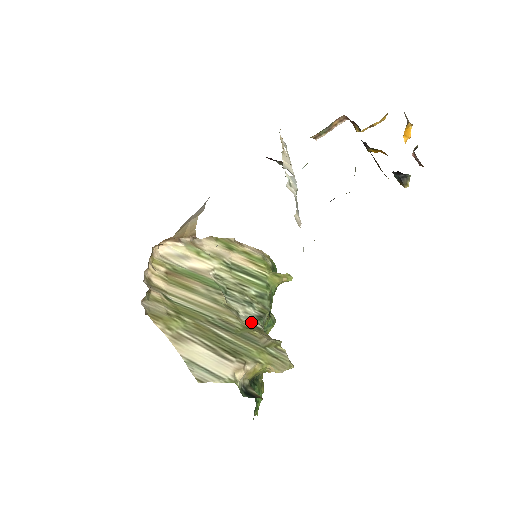
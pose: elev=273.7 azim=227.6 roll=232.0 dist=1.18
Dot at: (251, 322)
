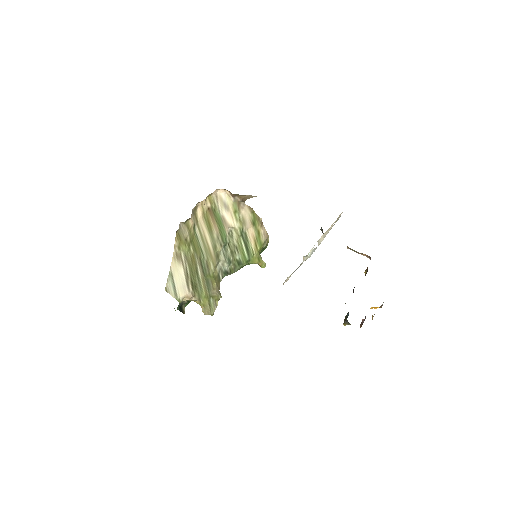
Dot at: (220, 272)
